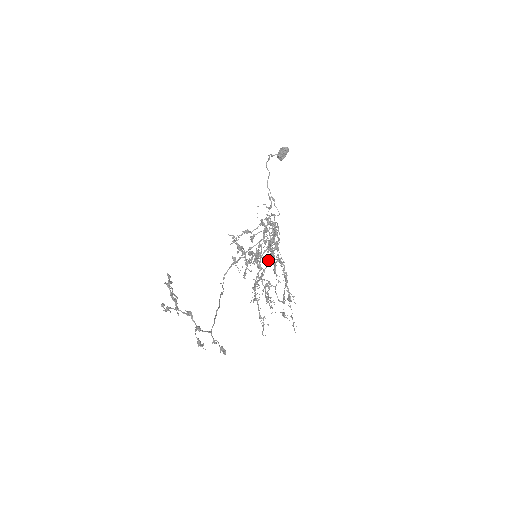
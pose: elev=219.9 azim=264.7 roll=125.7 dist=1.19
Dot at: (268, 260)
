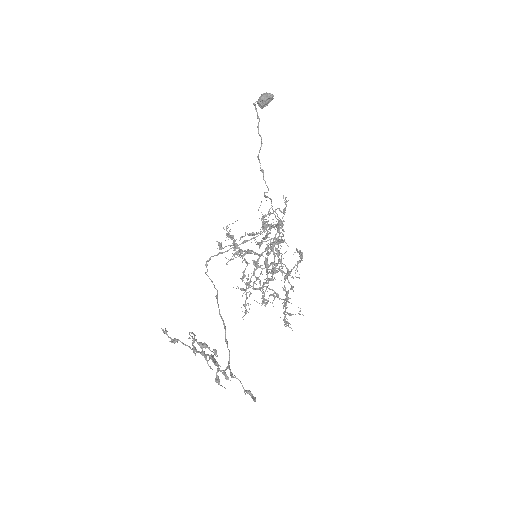
Dot at: occluded
